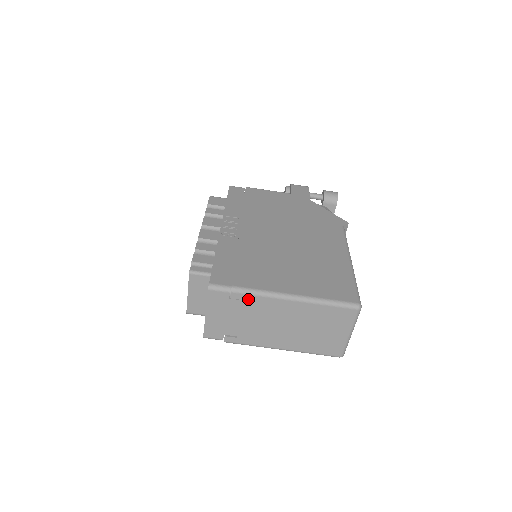
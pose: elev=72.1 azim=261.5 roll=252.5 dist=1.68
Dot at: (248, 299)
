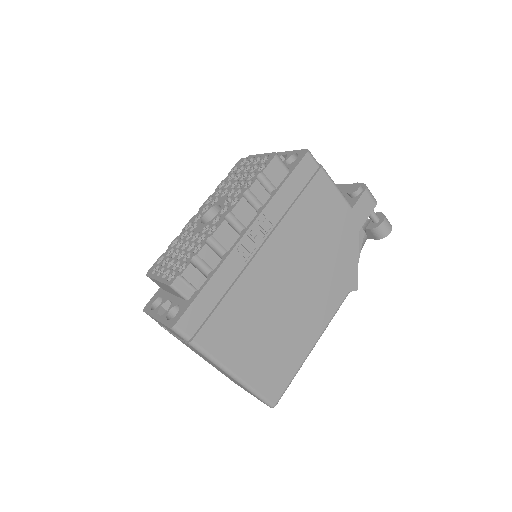
Dot at: (197, 351)
